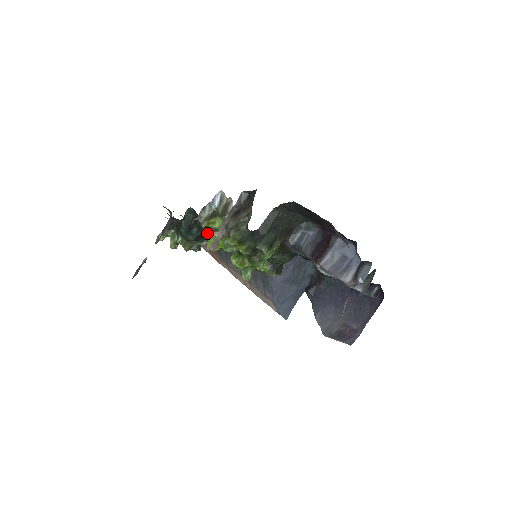
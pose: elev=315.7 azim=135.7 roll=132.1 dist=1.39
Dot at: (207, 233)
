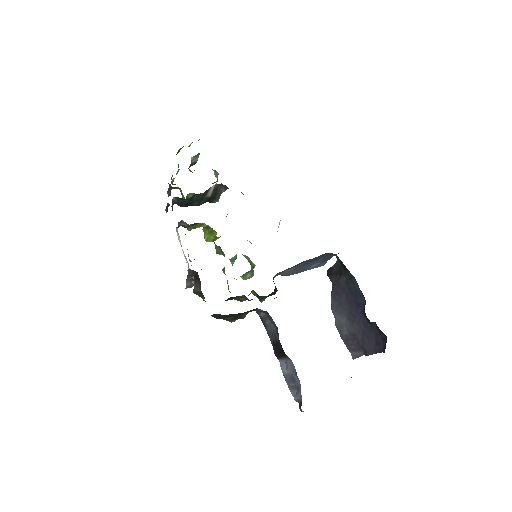
Dot at: (214, 194)
